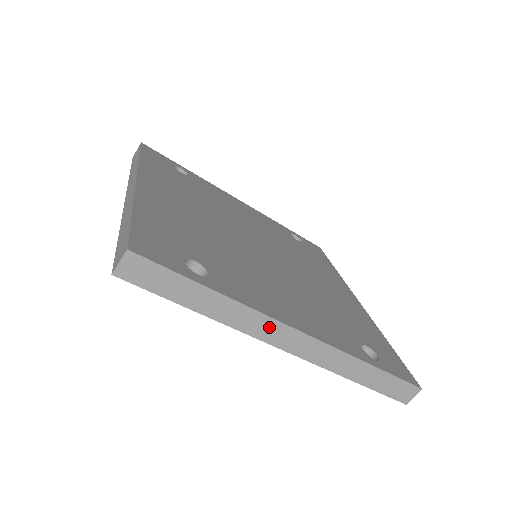
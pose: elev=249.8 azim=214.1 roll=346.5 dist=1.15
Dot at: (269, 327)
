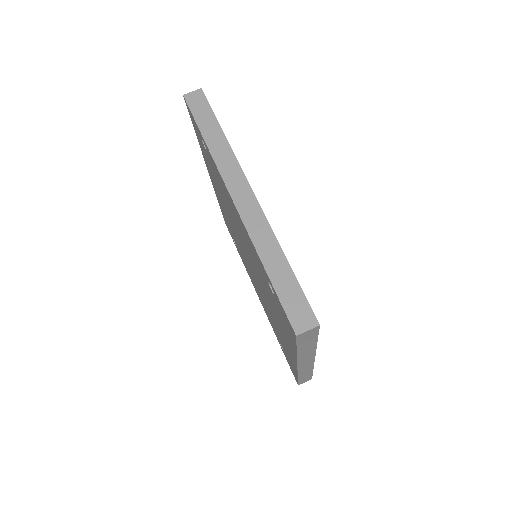
Dot at: (235, 174)
